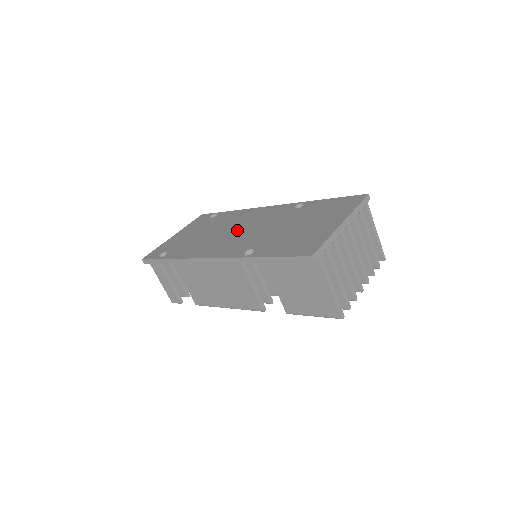
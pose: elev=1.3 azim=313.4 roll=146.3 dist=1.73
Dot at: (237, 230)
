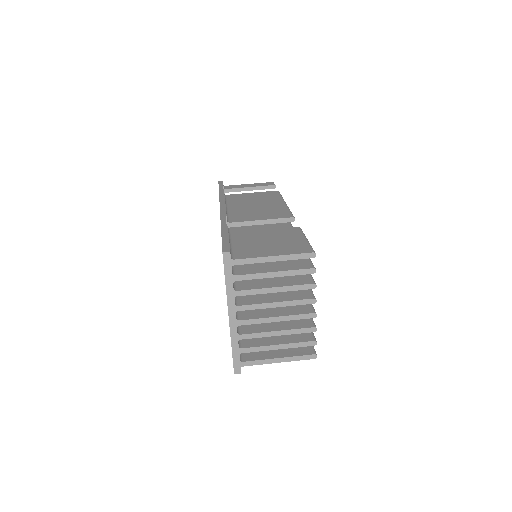
Dot at: occluded
